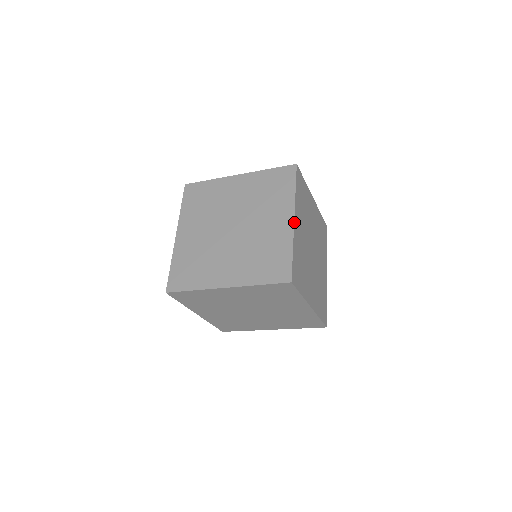
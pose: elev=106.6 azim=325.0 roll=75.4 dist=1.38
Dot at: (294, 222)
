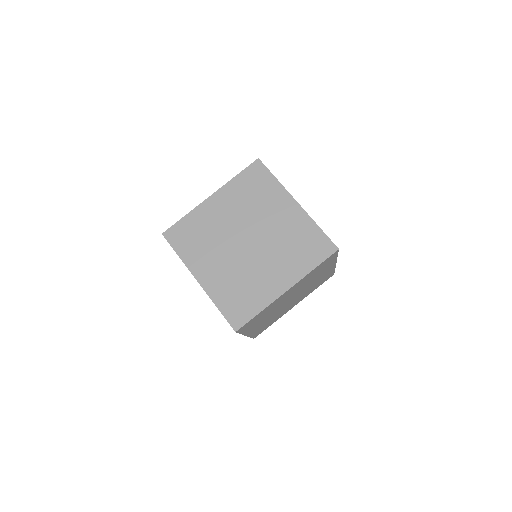
Dot at: (285, 292)
